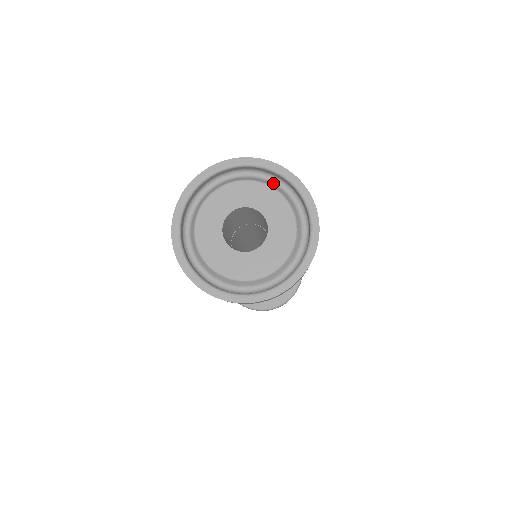
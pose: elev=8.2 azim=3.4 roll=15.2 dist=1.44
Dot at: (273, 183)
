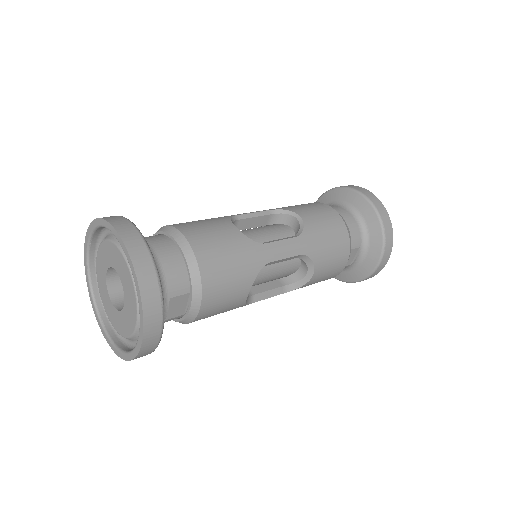
Dot at: occluded
